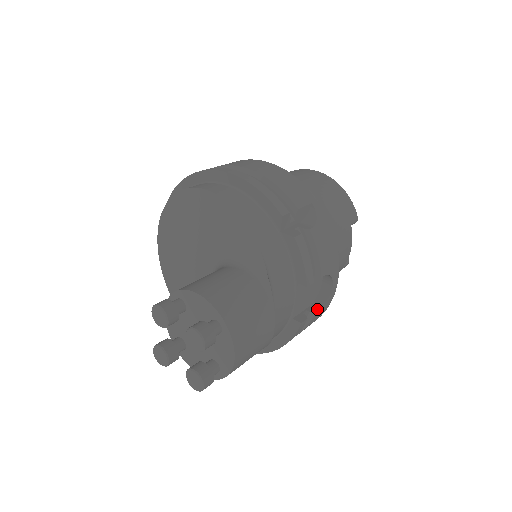
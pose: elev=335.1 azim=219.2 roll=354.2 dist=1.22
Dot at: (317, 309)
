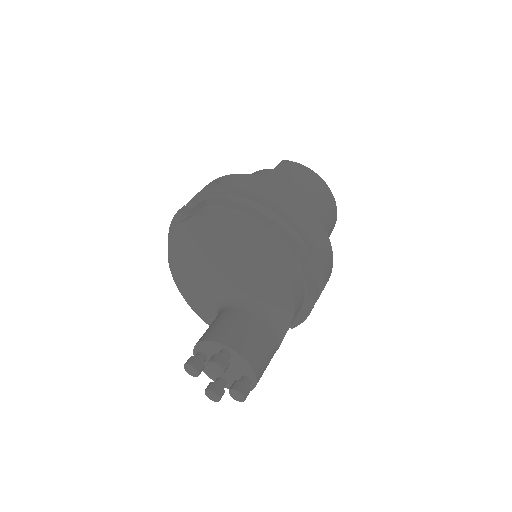
Dot at: occluded
